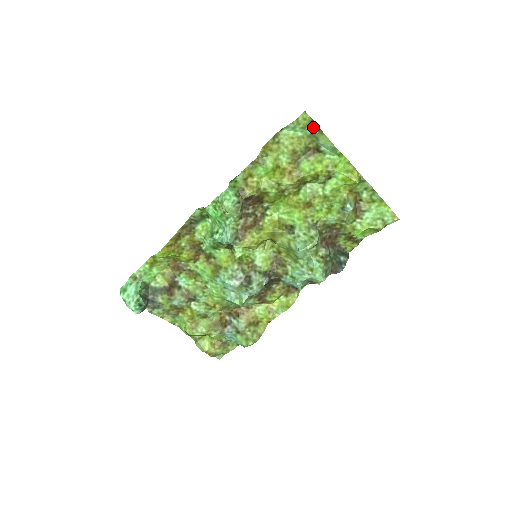
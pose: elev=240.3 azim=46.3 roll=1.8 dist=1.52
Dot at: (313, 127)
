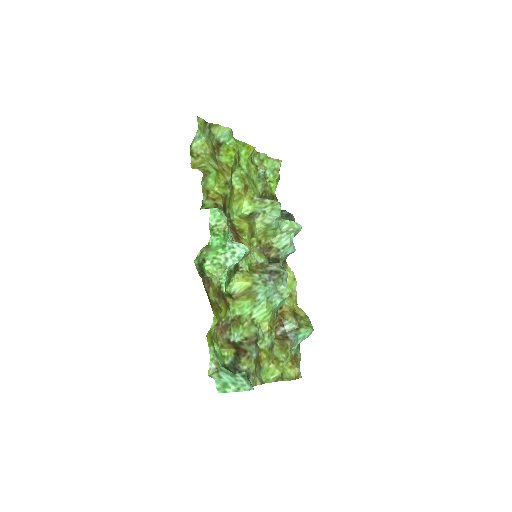
Dot at: (207, 127)
